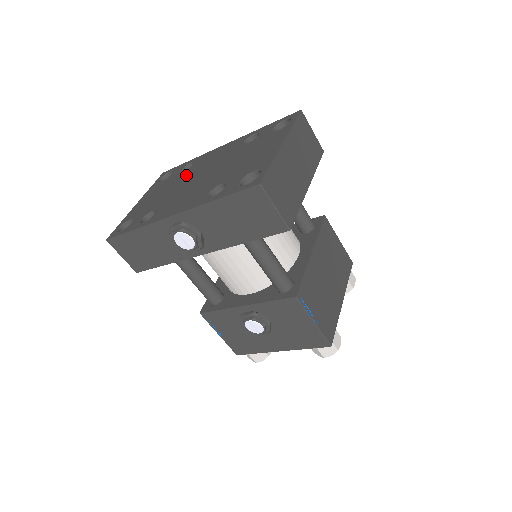
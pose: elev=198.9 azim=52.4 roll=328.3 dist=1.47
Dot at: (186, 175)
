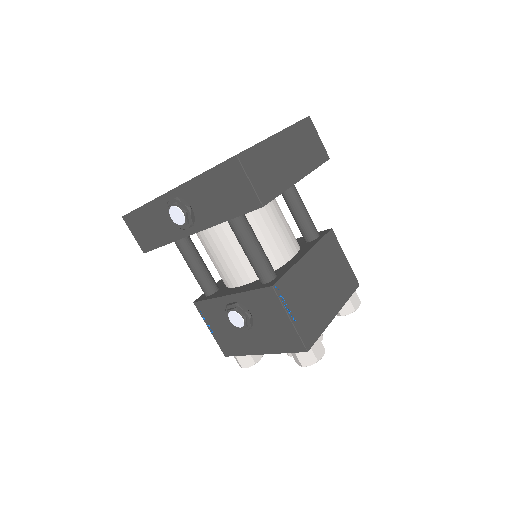
Dot at: occluded
